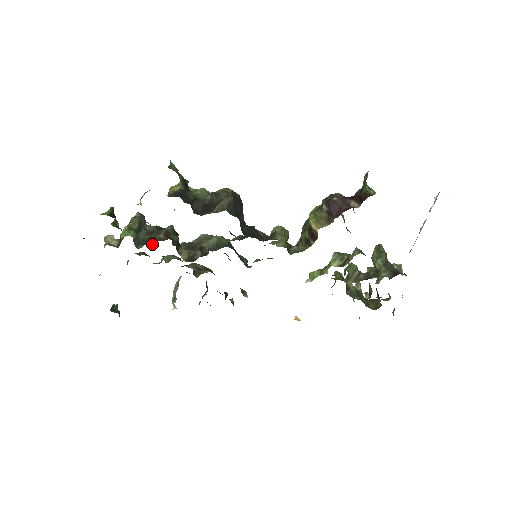
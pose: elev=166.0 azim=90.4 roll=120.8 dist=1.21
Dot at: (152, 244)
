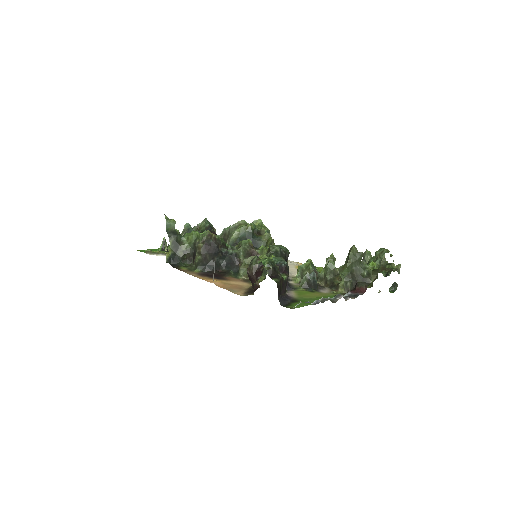
Dot at: occluded
